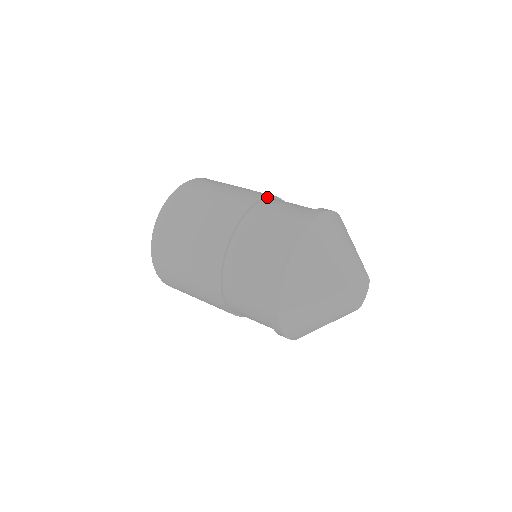
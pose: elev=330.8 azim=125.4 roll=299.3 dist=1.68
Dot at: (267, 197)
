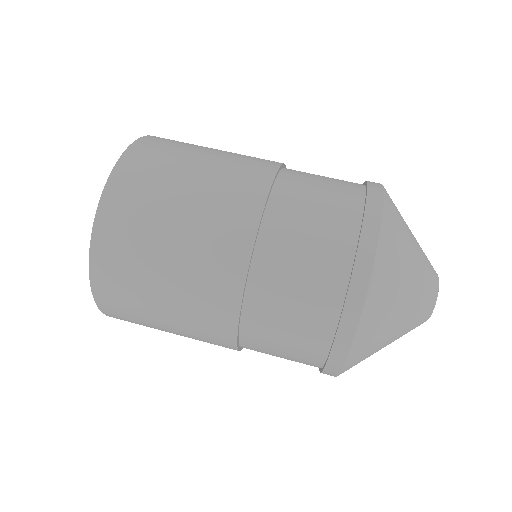
Dot at: (242, 295)
